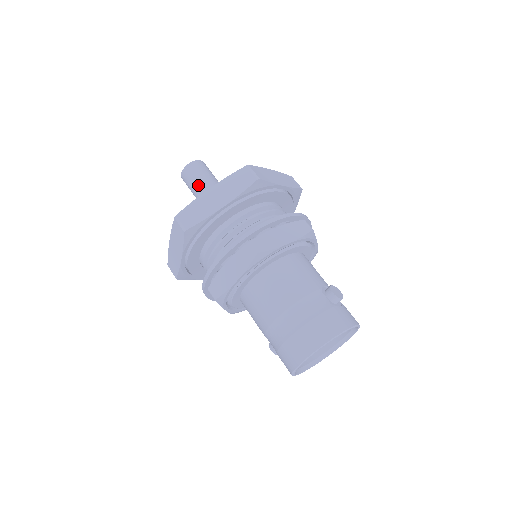
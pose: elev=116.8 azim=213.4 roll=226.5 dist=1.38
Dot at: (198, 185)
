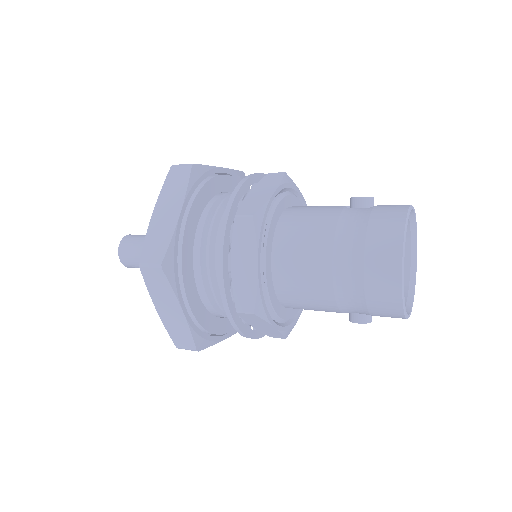
Dot at: occluded
